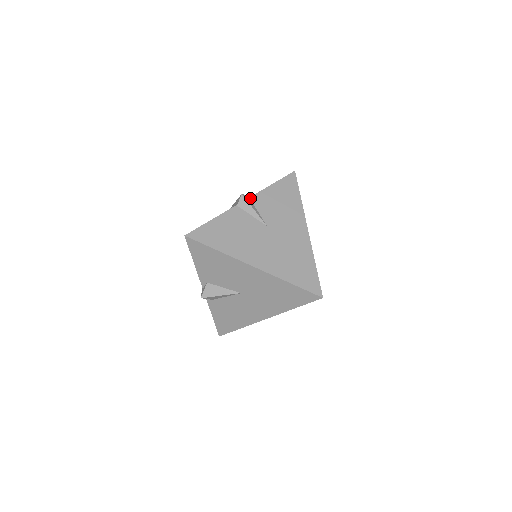
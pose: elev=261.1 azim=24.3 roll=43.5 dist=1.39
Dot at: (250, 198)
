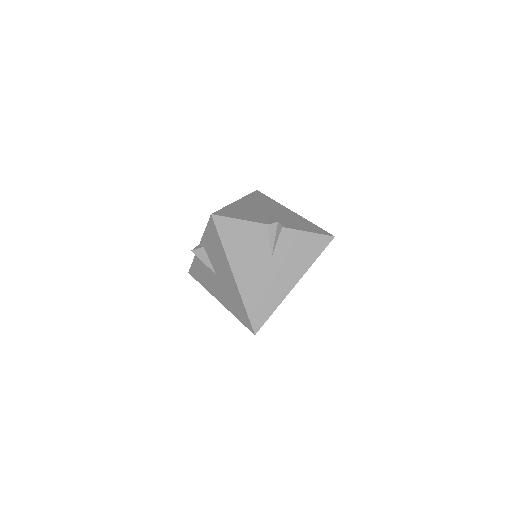
Dot at: (282, 228)
